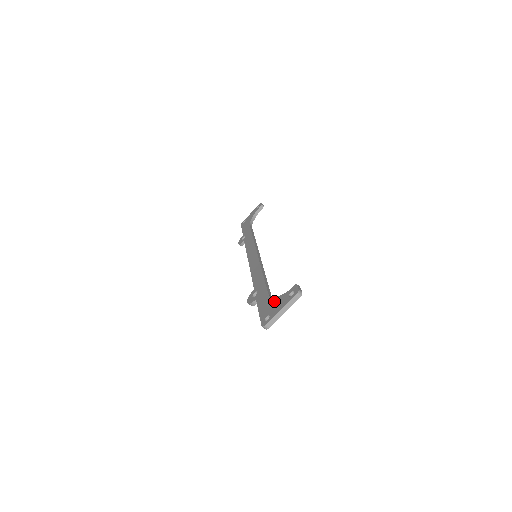
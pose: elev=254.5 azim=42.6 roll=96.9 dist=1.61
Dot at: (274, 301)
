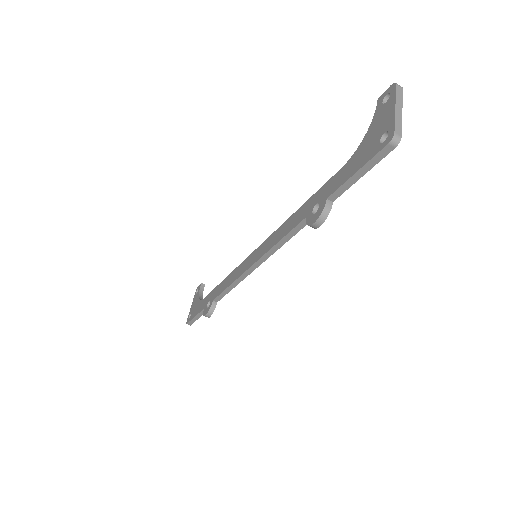
Dot at: (367, 138)
